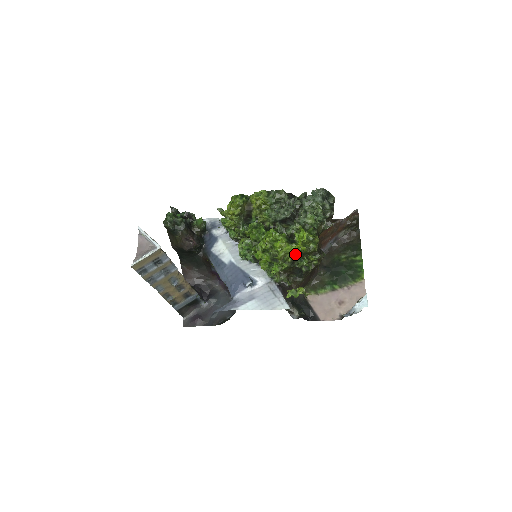
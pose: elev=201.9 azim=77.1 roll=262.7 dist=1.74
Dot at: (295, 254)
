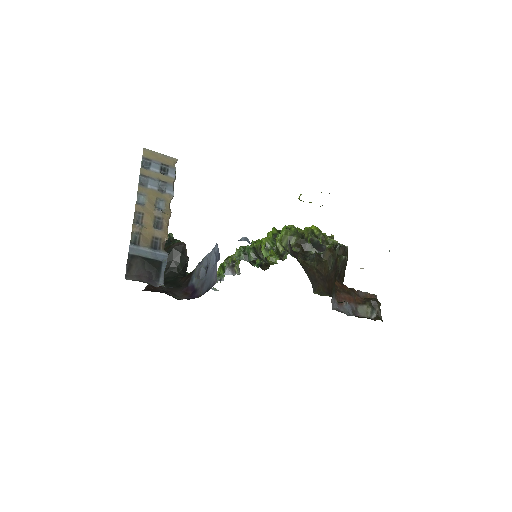
Dot at: (306, 232)
